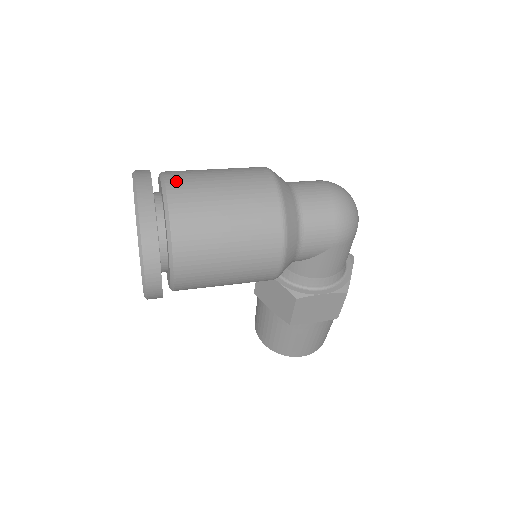
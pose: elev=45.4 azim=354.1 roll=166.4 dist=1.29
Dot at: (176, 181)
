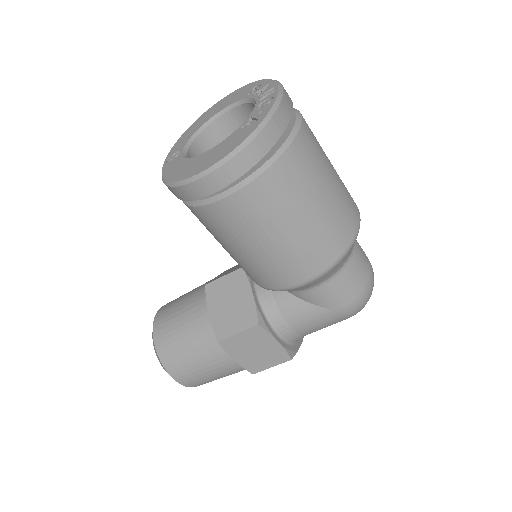
Dot at: (308, 126)
